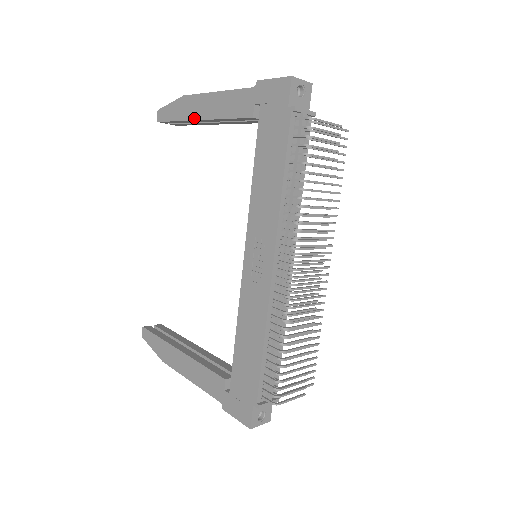
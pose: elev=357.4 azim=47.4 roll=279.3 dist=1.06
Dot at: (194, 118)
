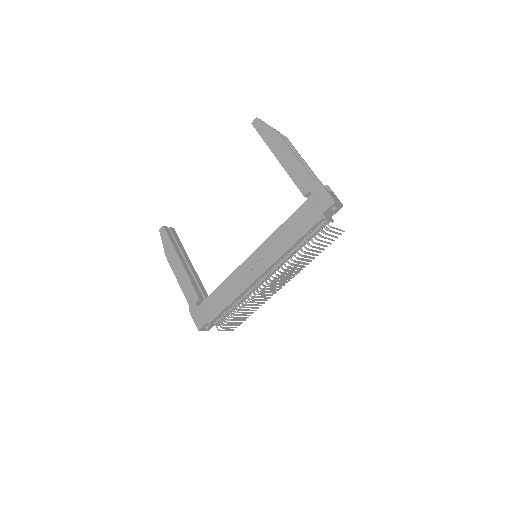
Dot at: (274, 153)
